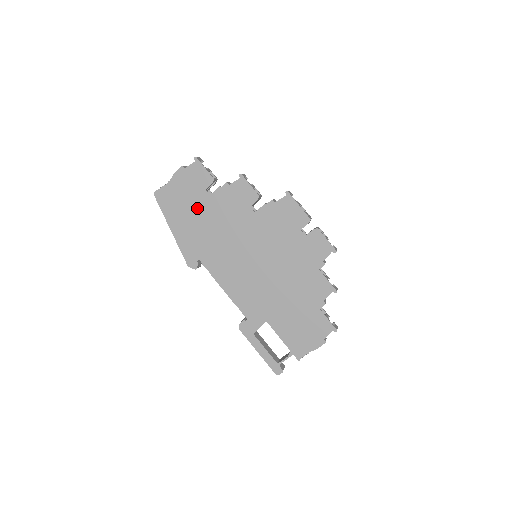
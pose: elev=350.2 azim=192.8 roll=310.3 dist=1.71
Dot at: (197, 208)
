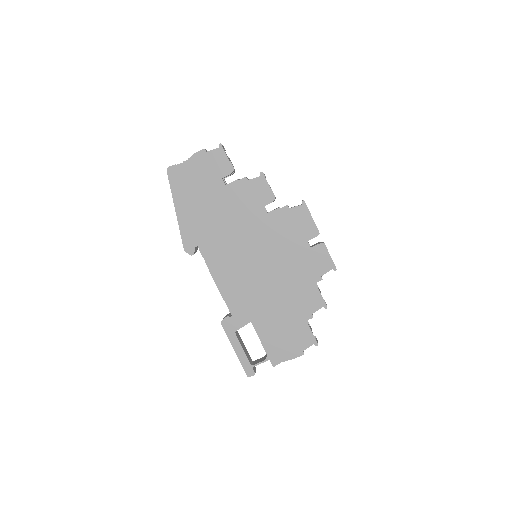
Dot at: (209, 195)
